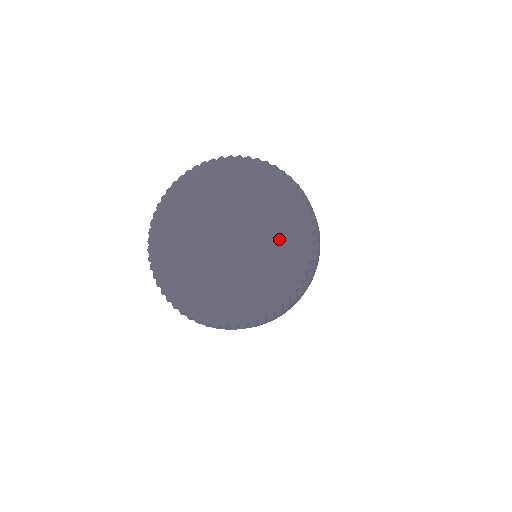
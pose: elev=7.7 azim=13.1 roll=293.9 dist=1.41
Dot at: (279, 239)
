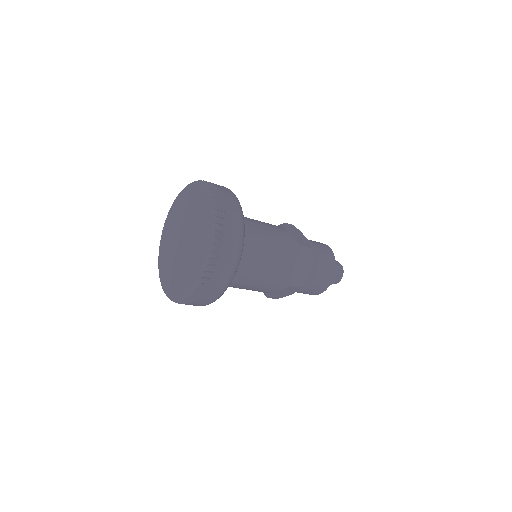
Dot at: (190, 268)
